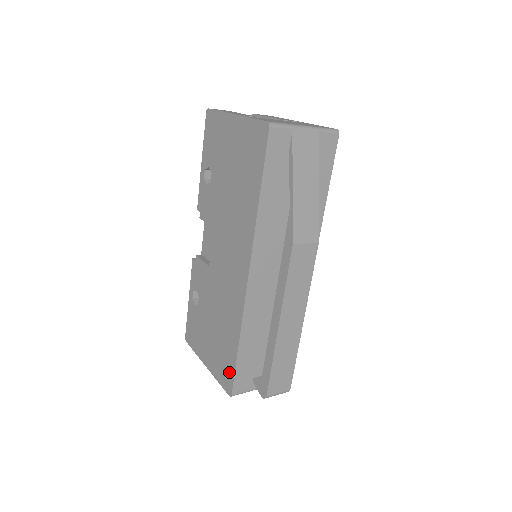
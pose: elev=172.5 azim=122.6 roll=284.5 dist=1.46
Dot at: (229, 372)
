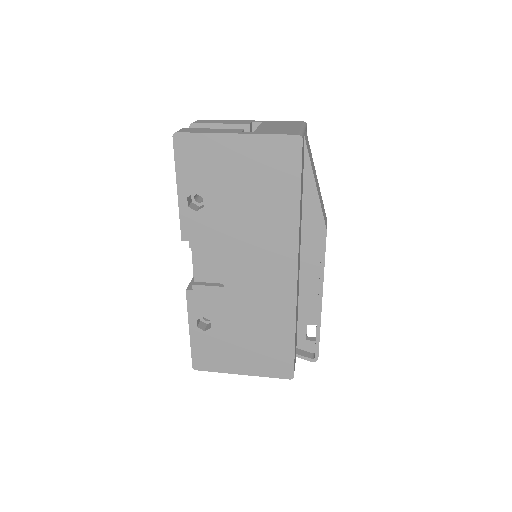
Dot at: (285, 361)
